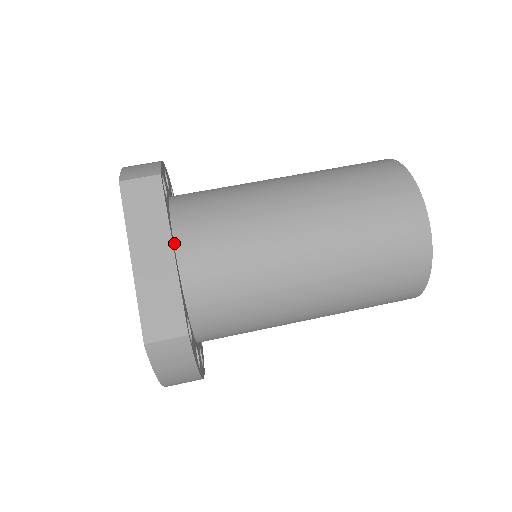
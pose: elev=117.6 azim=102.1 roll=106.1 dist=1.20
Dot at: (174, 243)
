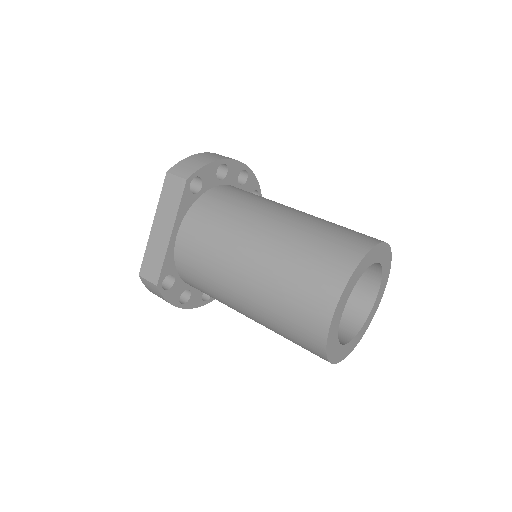
Dot at: (180, 227)
